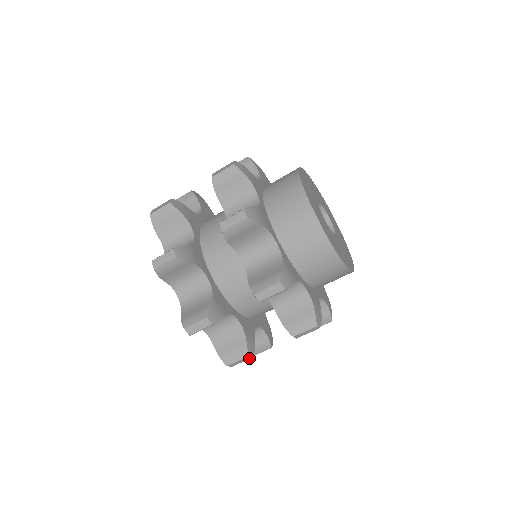
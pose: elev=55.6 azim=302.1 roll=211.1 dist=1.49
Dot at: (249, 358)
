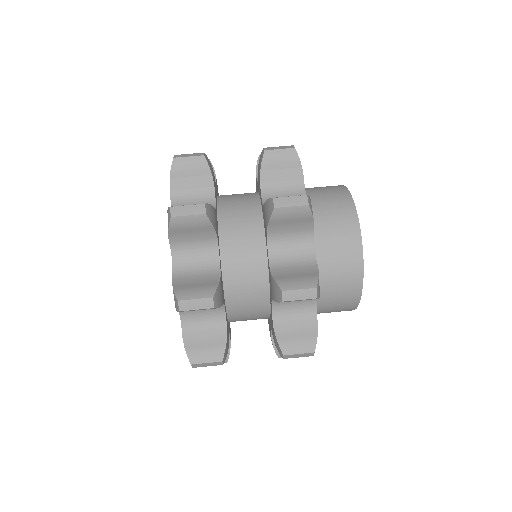
Dot at: (220, 364)
